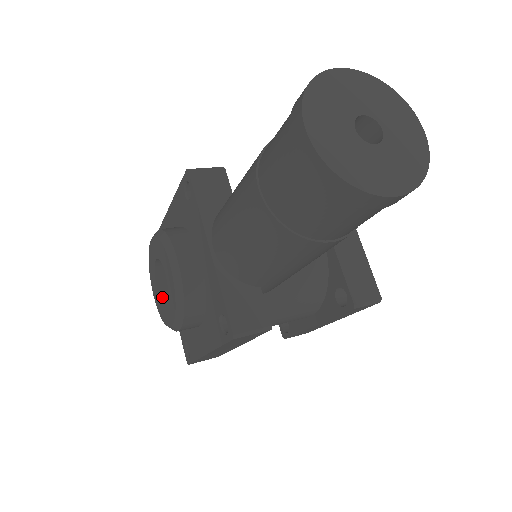
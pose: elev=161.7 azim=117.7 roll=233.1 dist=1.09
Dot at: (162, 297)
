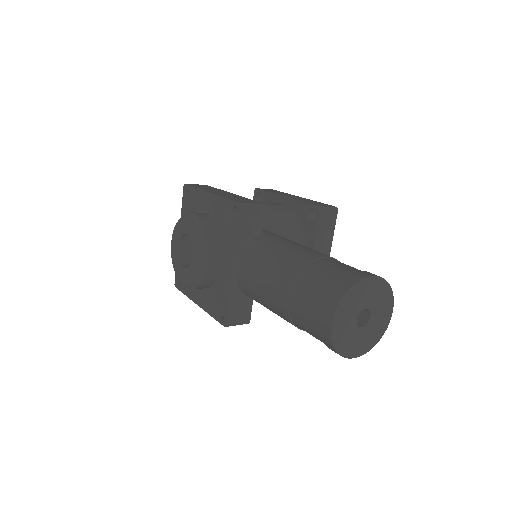
Dot at: (180, 255)
